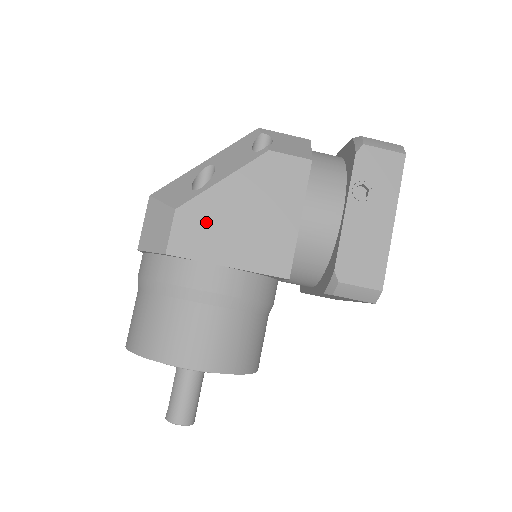
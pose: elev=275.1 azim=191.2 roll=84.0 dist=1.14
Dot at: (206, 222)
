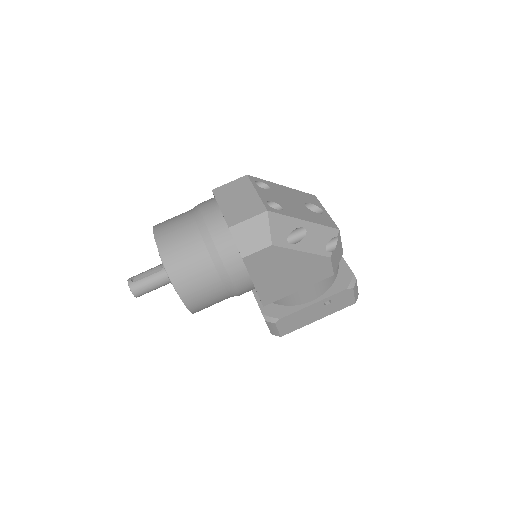
Dot at: (273, 261)
